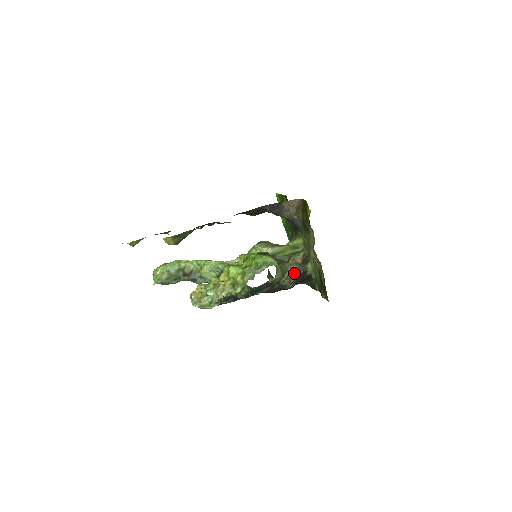
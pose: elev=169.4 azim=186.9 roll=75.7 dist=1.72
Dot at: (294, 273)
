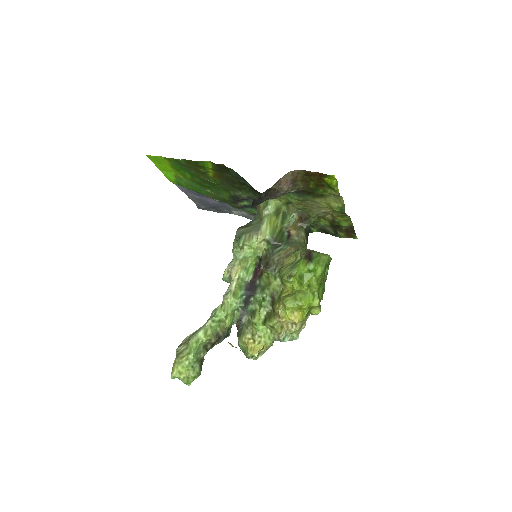
Dot at: (306, 240)
